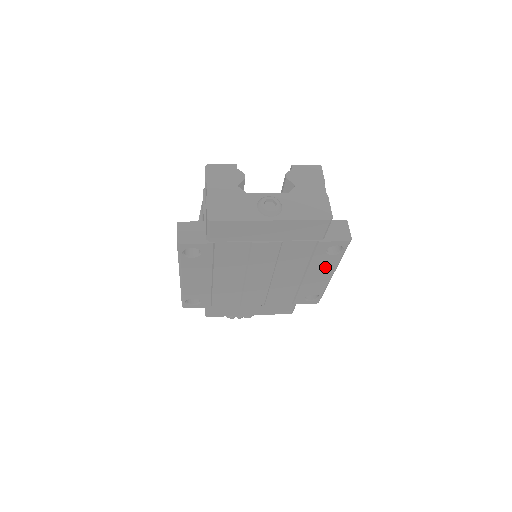
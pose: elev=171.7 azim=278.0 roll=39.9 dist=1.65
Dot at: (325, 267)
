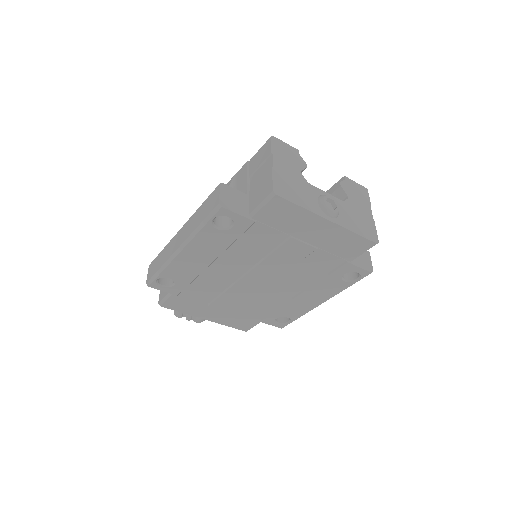
Dot at: (326, 292)
